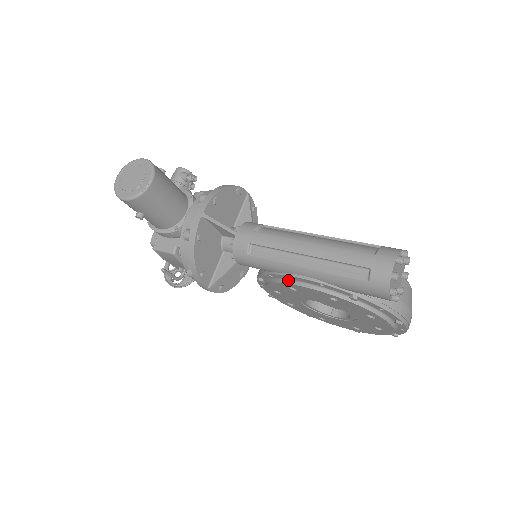
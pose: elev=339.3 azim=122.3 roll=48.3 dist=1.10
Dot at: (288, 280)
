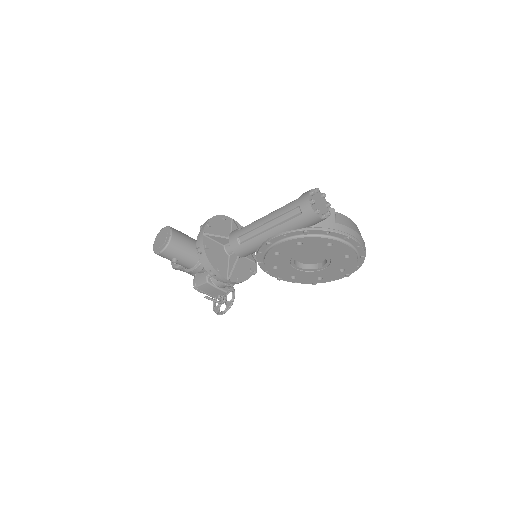
Dot at: (269, 248)
